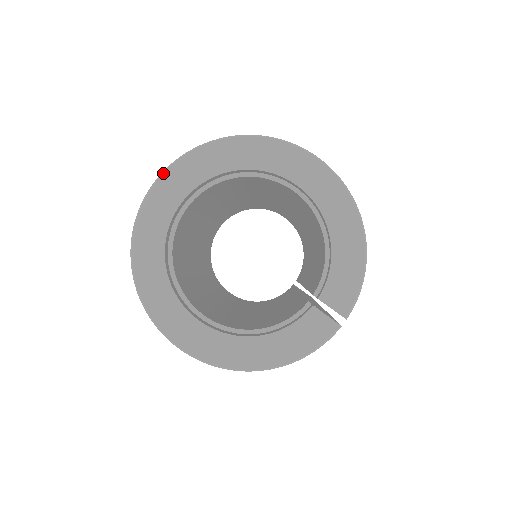
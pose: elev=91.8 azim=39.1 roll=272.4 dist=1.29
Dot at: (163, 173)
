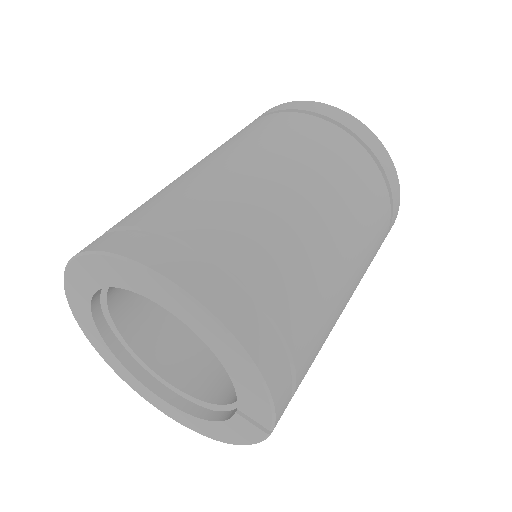
Dot at: occluded
